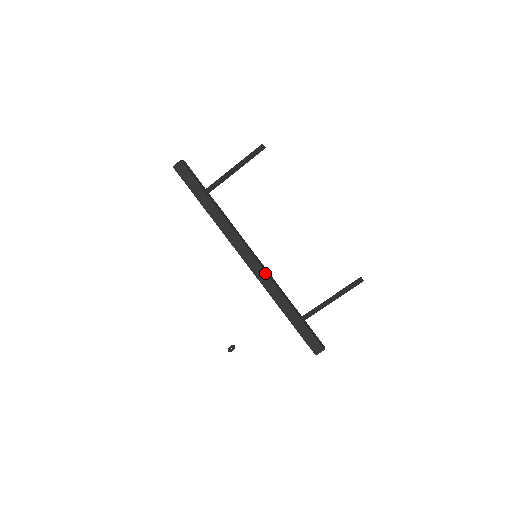
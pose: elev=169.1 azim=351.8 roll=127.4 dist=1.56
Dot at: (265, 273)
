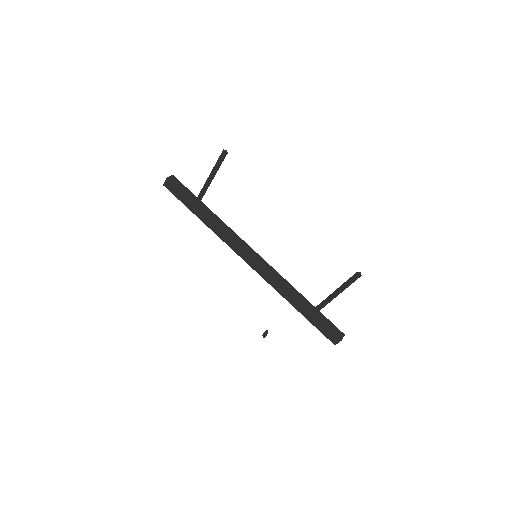
Dot at: (266, 272)
